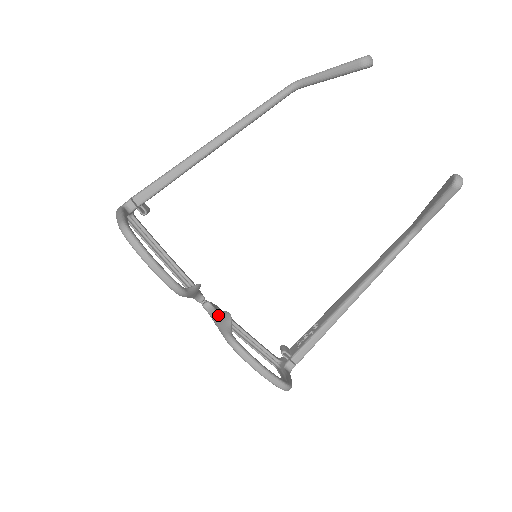
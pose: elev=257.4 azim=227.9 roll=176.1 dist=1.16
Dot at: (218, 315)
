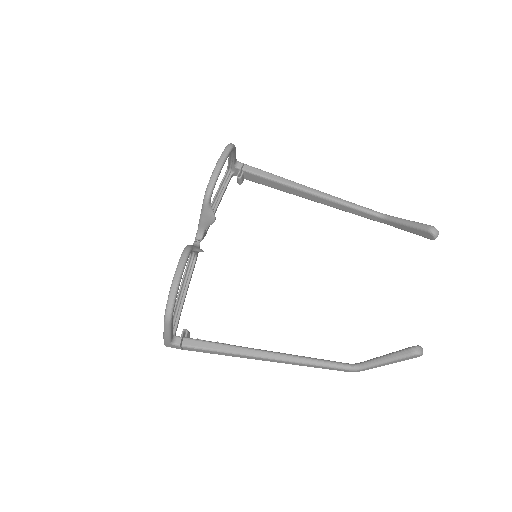
Dot at: occluded
